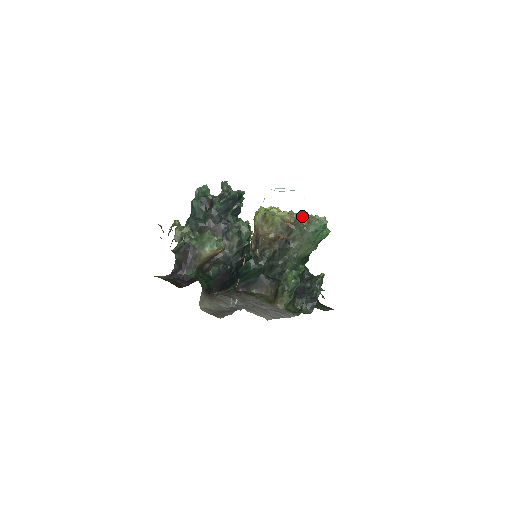
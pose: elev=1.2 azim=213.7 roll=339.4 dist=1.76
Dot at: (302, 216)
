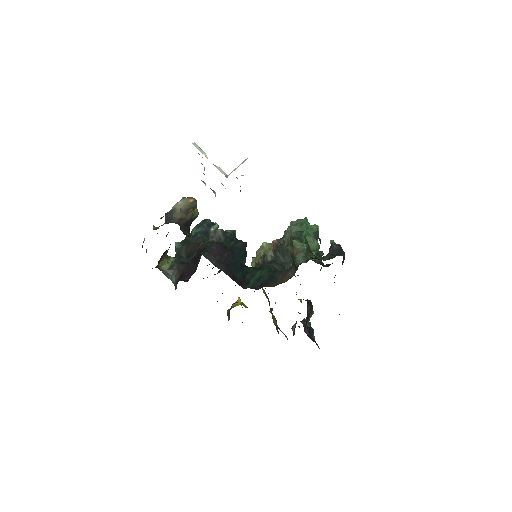
Dot at: occluded
